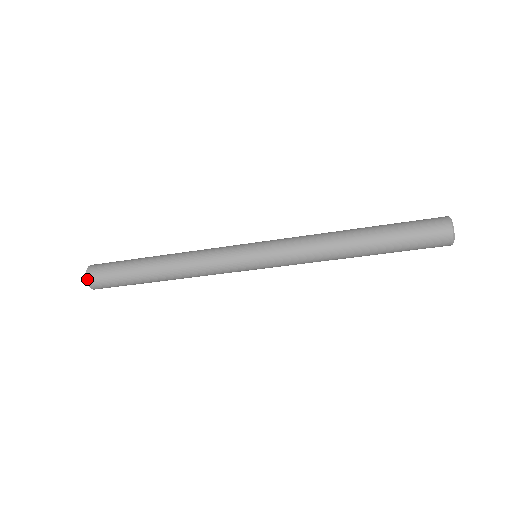
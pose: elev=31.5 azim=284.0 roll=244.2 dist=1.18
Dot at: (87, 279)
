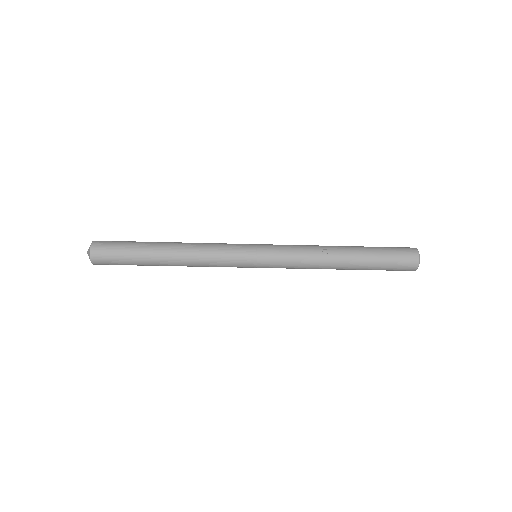
Dot at: (91, 250)
